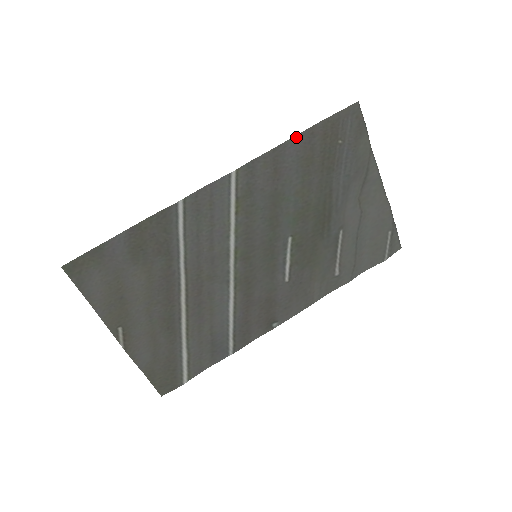
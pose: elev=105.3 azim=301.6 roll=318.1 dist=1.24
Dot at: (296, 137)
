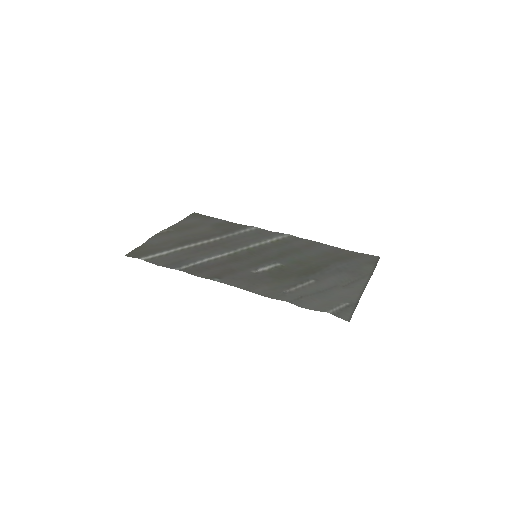
Dot at: (332, 247)
